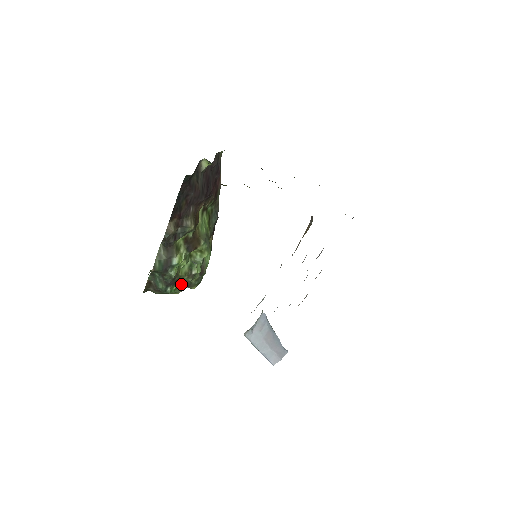
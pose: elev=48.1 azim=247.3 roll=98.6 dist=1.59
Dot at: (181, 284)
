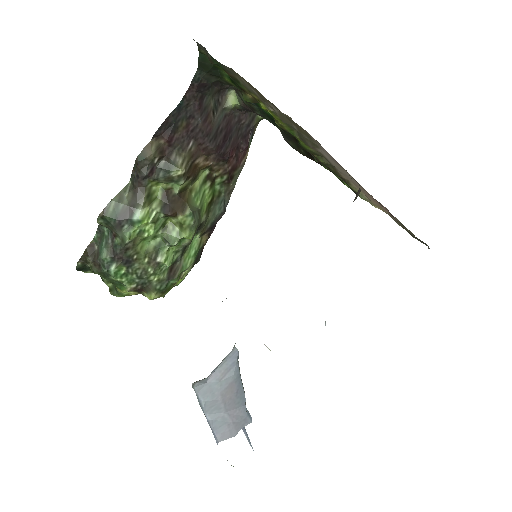
Dot at: (135, 271)
